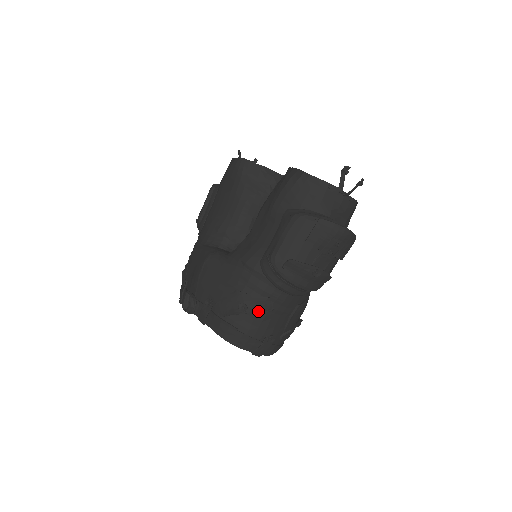
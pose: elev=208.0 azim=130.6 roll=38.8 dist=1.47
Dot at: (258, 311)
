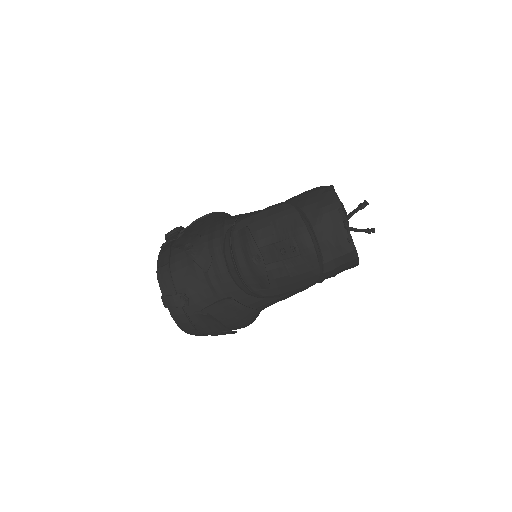
Dot at: (195, 259)
